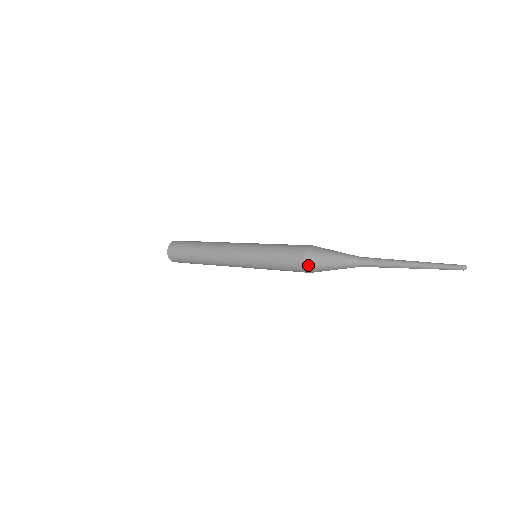
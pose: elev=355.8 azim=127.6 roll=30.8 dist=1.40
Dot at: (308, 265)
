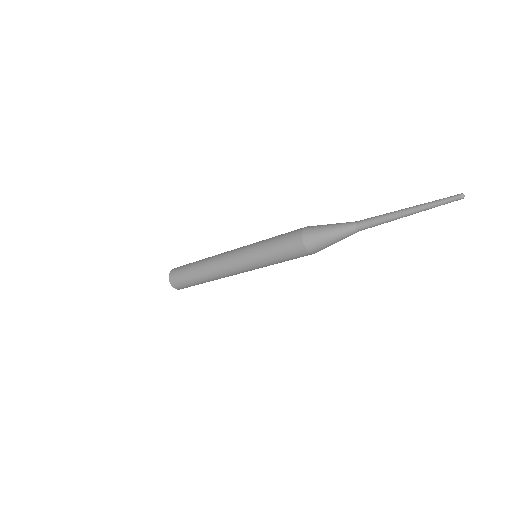
Dot at: (306, 237)
